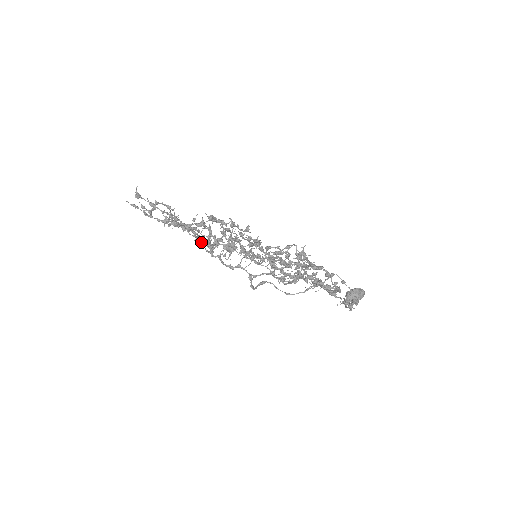
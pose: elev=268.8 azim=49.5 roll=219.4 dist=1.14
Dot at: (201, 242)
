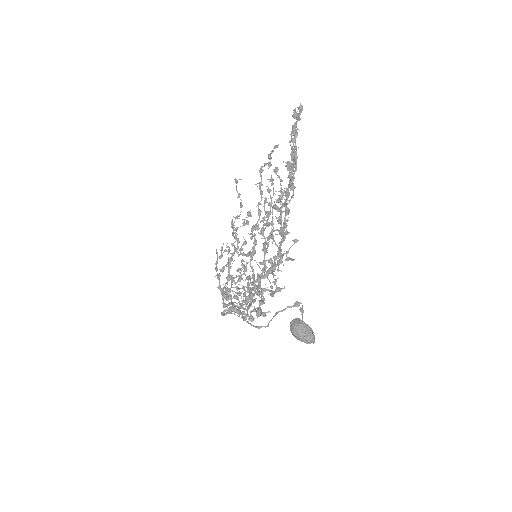
Dot at: (230, 262)
